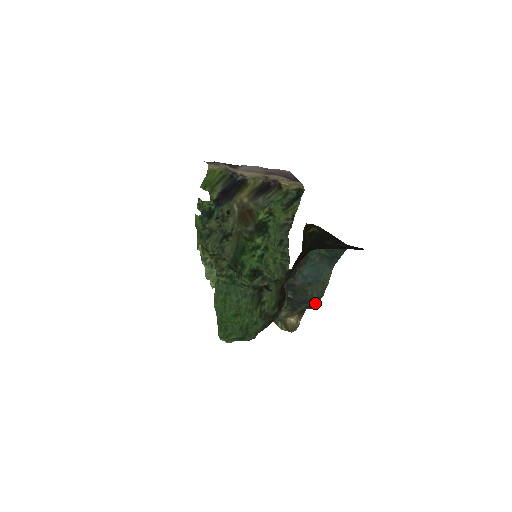
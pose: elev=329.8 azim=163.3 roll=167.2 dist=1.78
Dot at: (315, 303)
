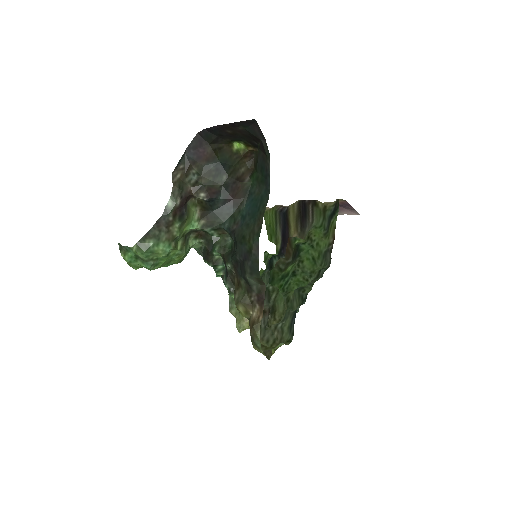
Dot at: (256, 257)
